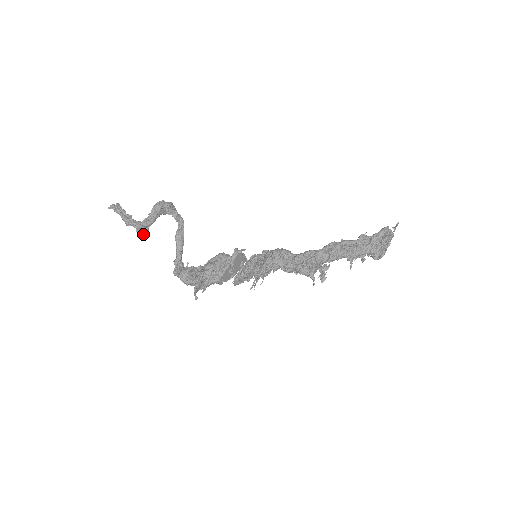
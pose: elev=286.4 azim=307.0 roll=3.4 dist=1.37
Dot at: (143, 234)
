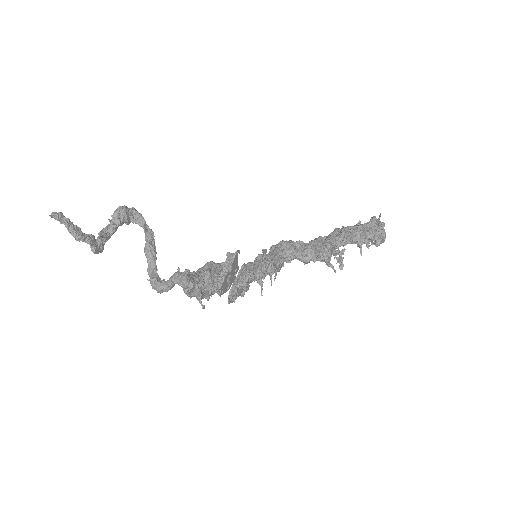
Dot at: (98, 252)
